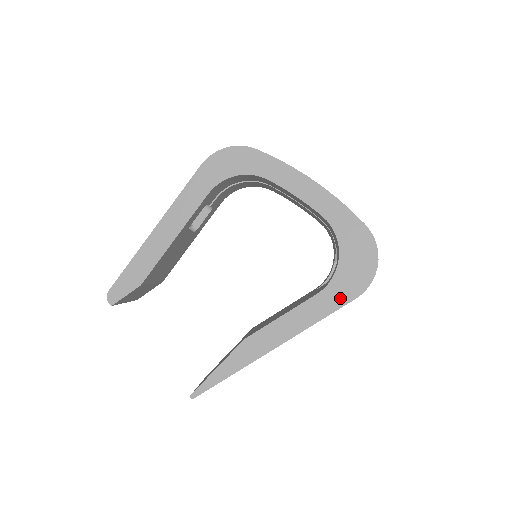
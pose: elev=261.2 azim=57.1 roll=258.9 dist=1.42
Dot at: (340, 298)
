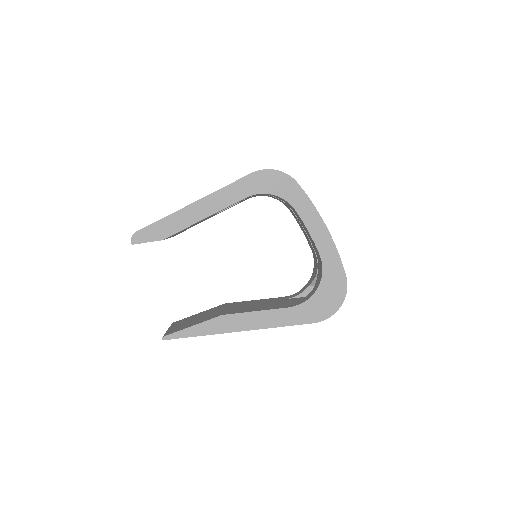
Dot at: (303, 318)
